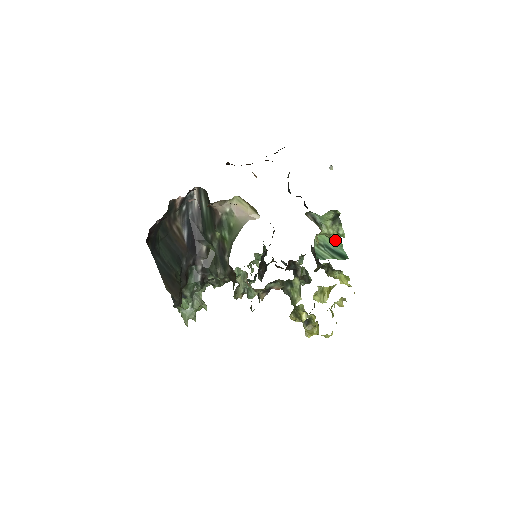
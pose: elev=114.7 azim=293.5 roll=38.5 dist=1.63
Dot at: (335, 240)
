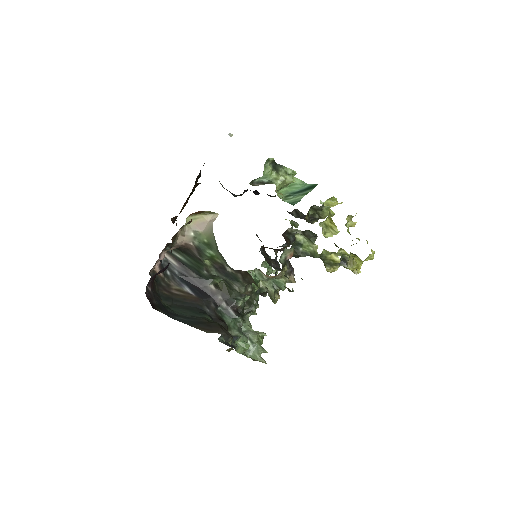
Dot at: (292, 181)
